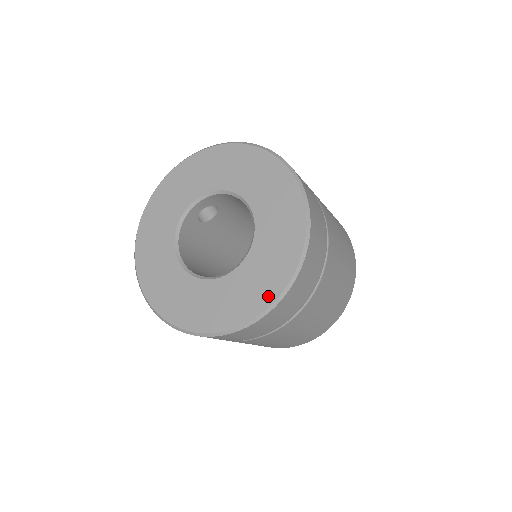
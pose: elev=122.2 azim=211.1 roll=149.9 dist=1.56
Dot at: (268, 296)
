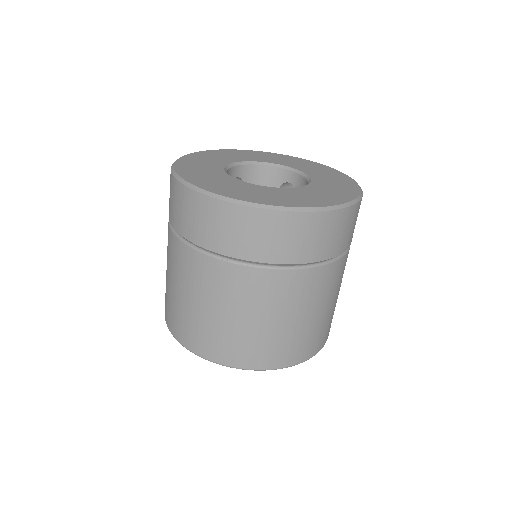
Dot at: (346, 197)
